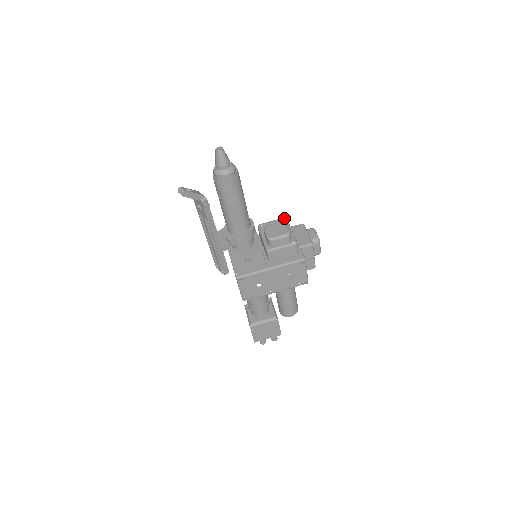
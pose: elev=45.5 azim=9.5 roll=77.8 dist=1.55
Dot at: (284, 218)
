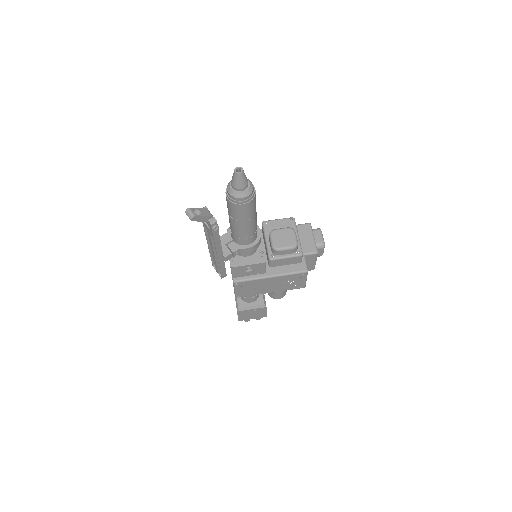
Dot at: (292, 218)
